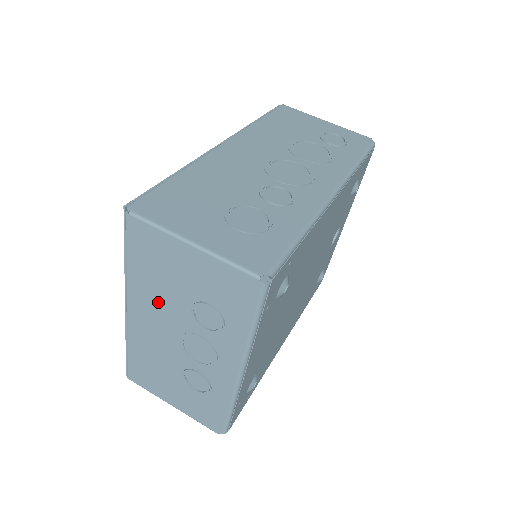
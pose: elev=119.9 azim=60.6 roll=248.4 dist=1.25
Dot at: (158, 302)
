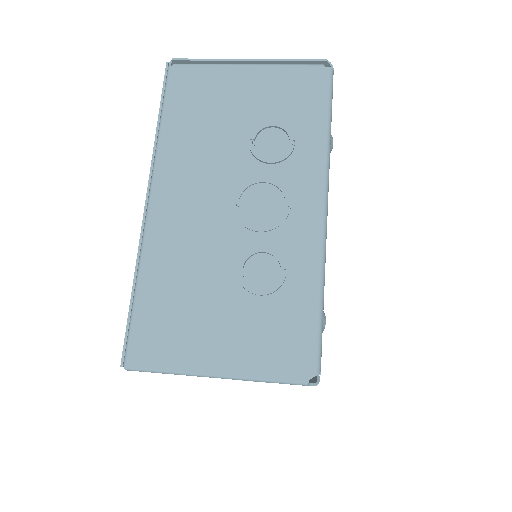
Dot at: (202, 159)
